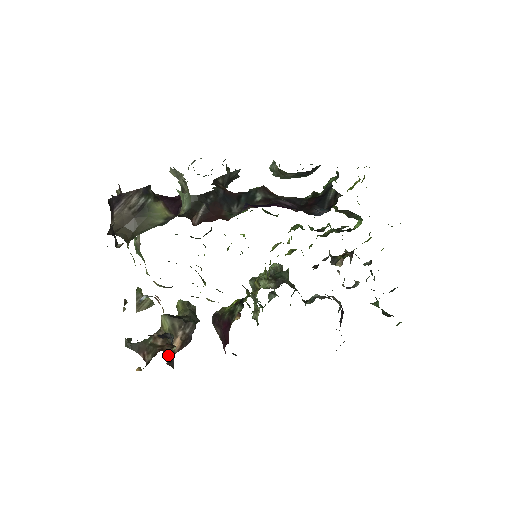
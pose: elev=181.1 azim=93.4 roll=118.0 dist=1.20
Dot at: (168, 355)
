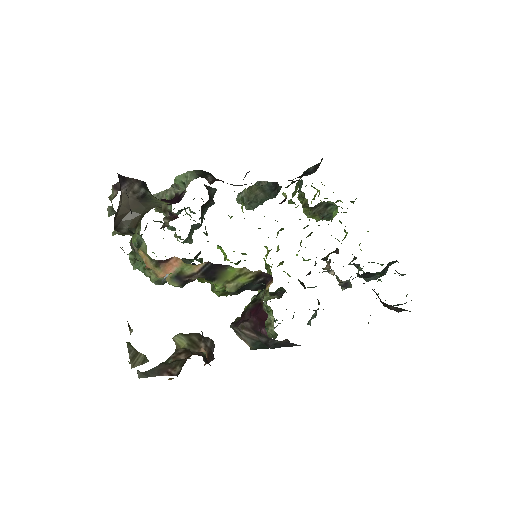
Dot at: occluded
